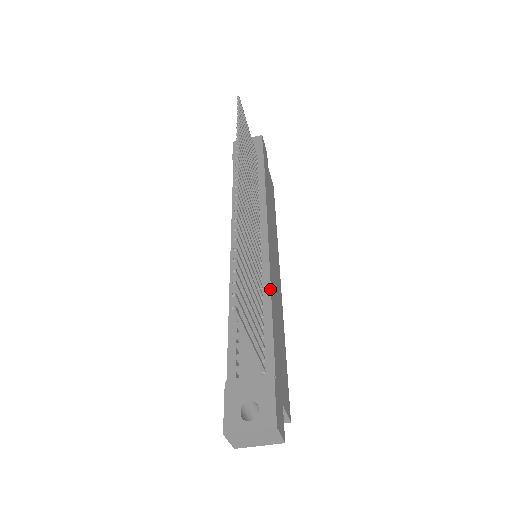
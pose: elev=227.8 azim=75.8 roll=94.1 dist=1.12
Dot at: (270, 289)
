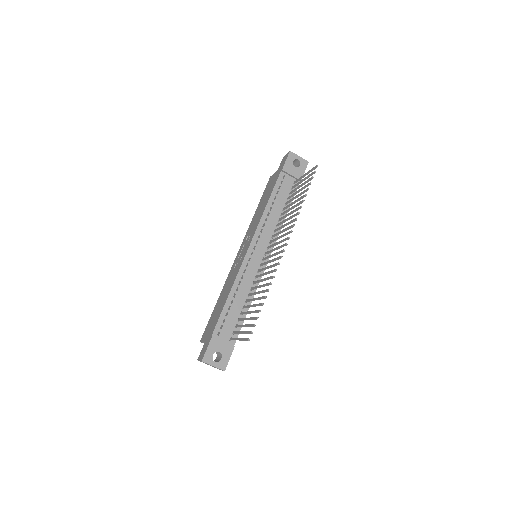
Dot at: occluded
